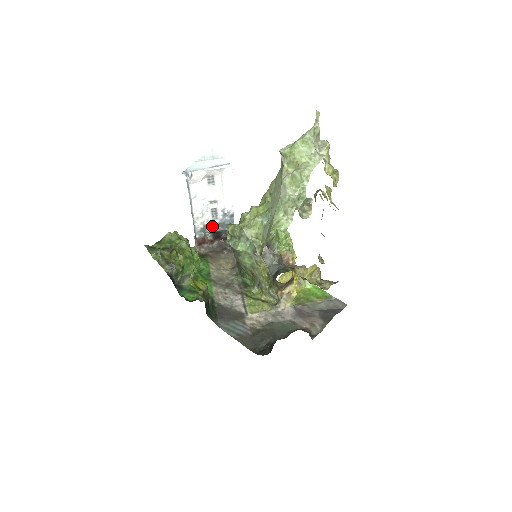
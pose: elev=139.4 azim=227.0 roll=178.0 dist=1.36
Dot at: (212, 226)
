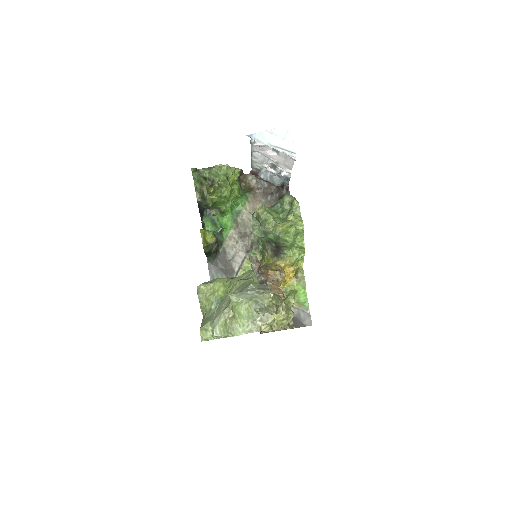
Dot at: (267, 174)
